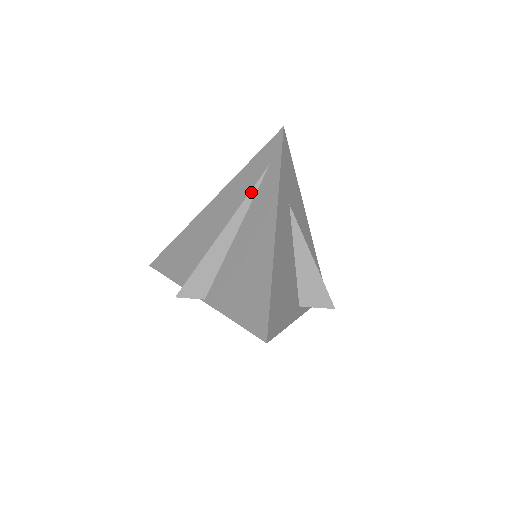
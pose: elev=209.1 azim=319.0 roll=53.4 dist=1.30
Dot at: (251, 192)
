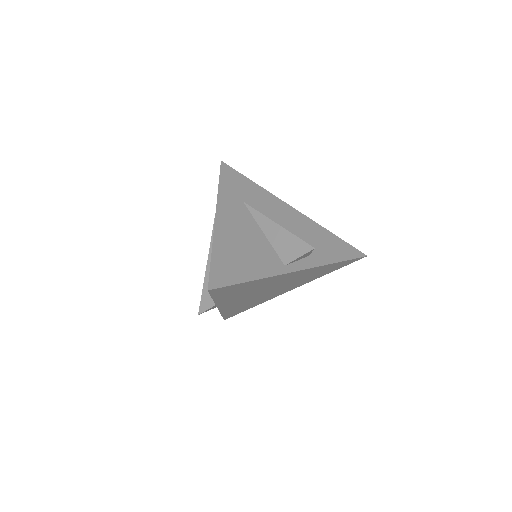
Dot at: occluded
